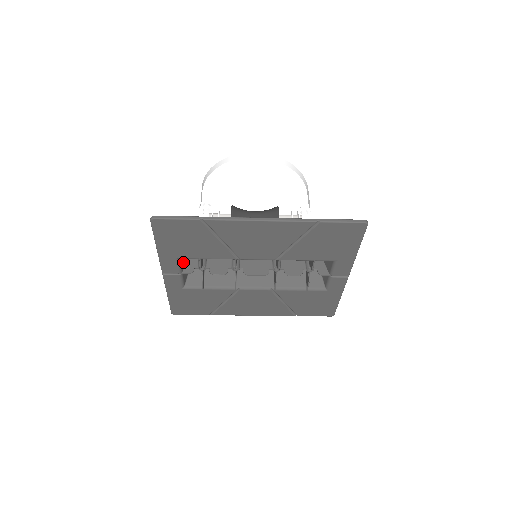
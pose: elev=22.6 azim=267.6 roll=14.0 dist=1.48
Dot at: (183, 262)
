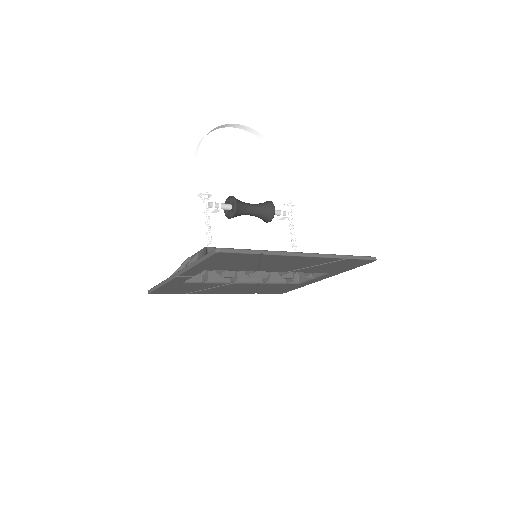
Dot at: occluded
